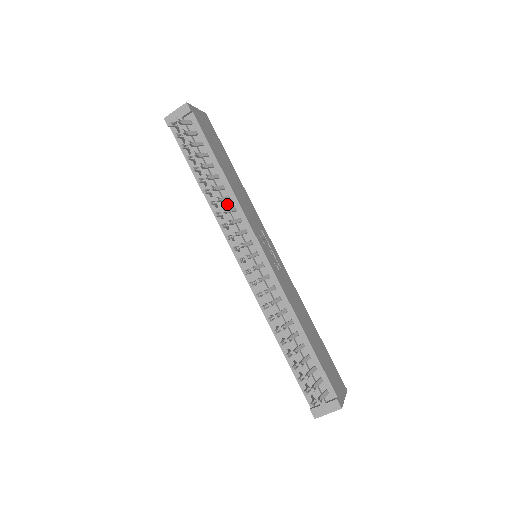
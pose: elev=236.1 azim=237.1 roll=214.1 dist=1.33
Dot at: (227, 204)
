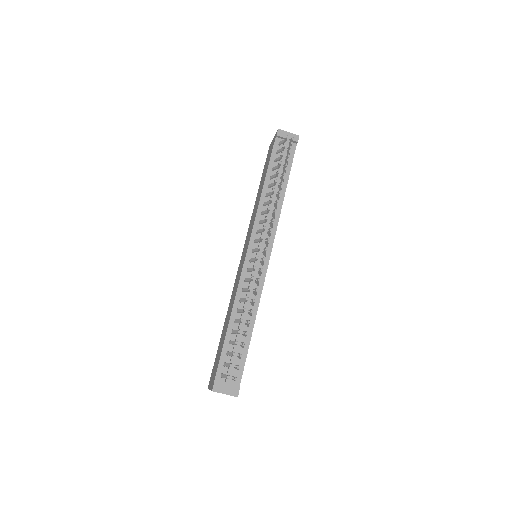
Dot at: (272, 210)
